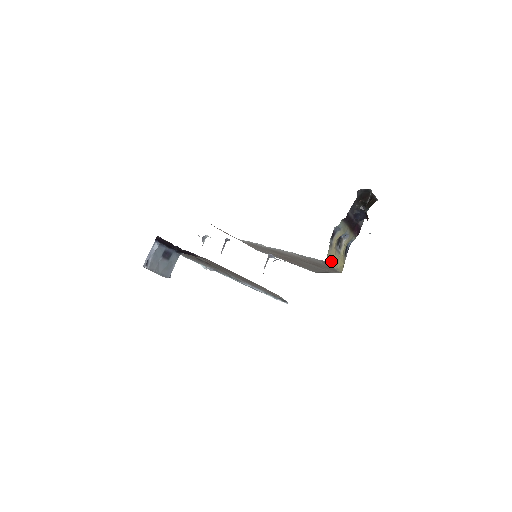
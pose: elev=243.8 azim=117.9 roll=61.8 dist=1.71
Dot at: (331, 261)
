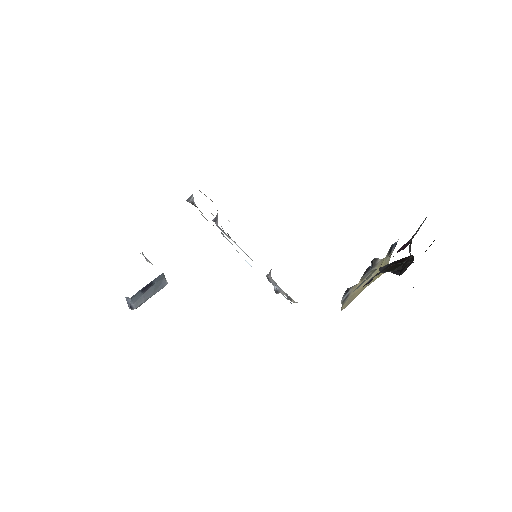
Dot at: (353, 298)
